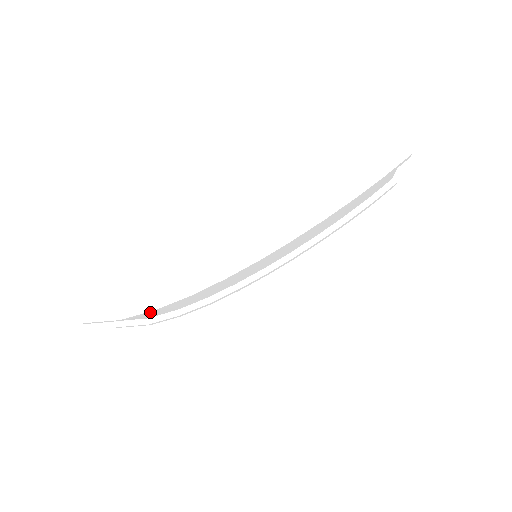
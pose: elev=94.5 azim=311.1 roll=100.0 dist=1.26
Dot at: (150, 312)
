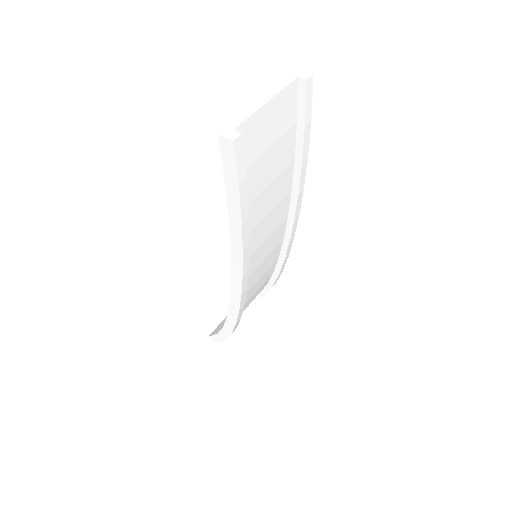
Dot at: occluded
